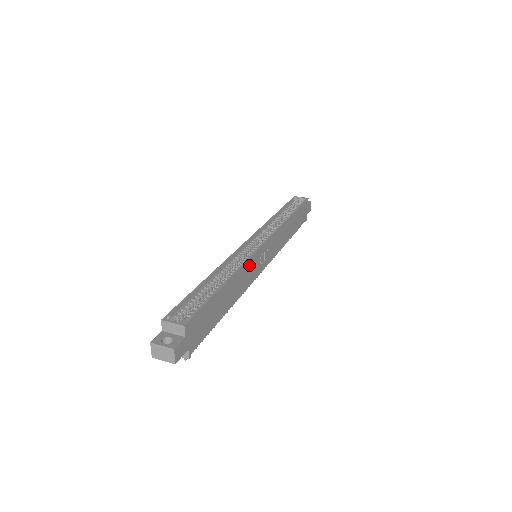
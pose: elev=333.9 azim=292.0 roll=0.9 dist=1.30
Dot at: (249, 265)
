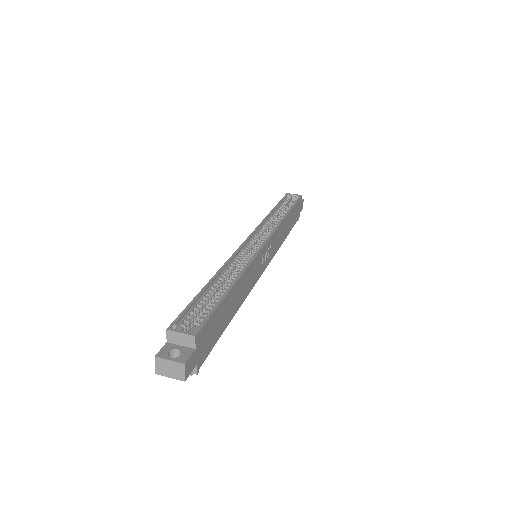
Dot at: (253, 266)
